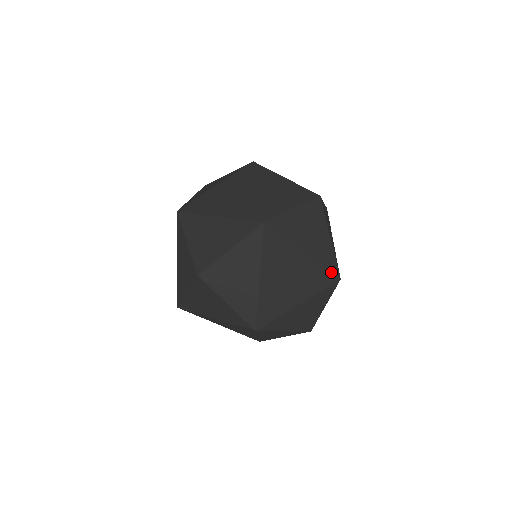
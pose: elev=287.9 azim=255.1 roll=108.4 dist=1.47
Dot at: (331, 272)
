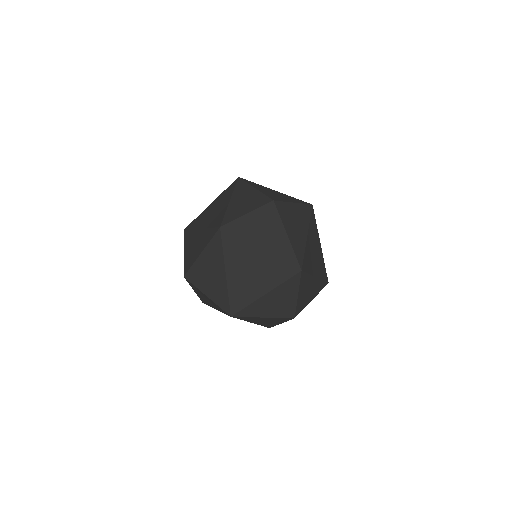
Dot at: occluded
